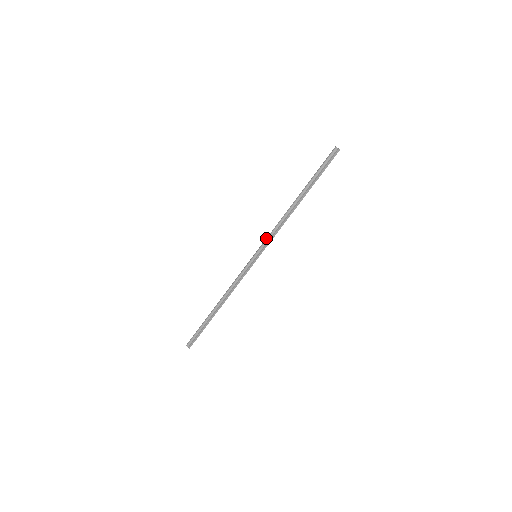
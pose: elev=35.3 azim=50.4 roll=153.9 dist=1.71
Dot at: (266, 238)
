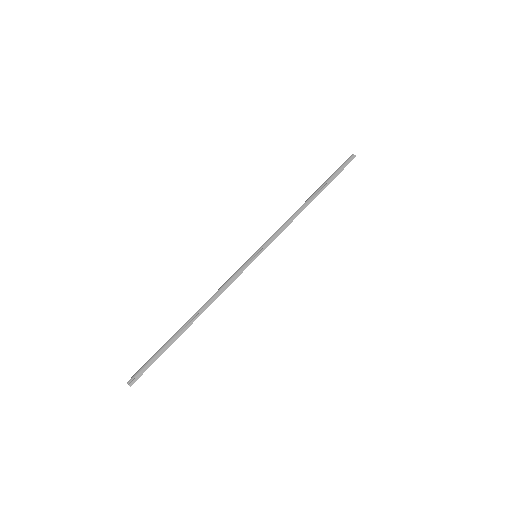
Dot at: occluded
